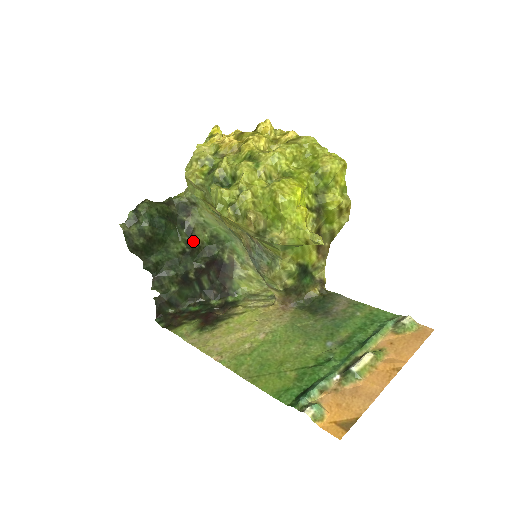
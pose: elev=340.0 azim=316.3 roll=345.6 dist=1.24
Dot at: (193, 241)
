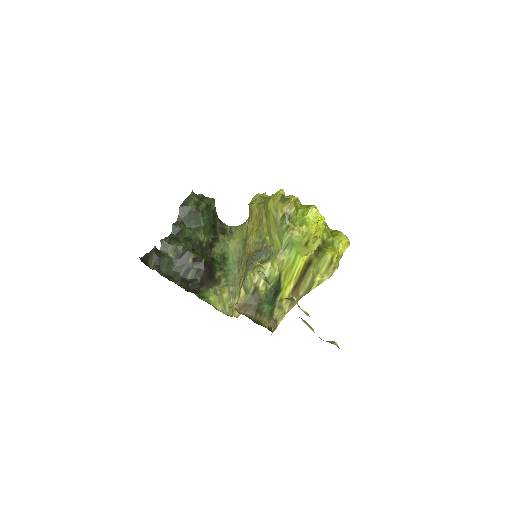
Dot at: (211, 246)
